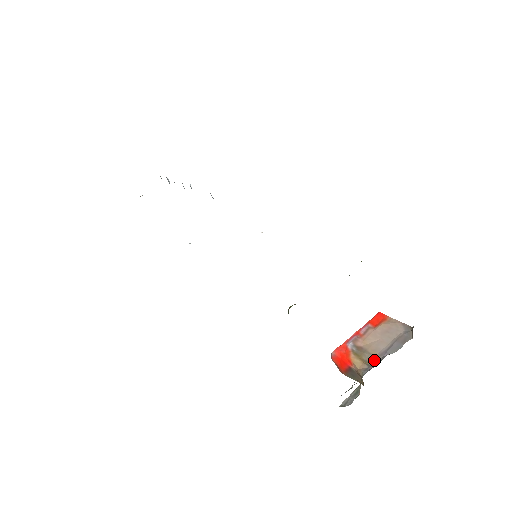
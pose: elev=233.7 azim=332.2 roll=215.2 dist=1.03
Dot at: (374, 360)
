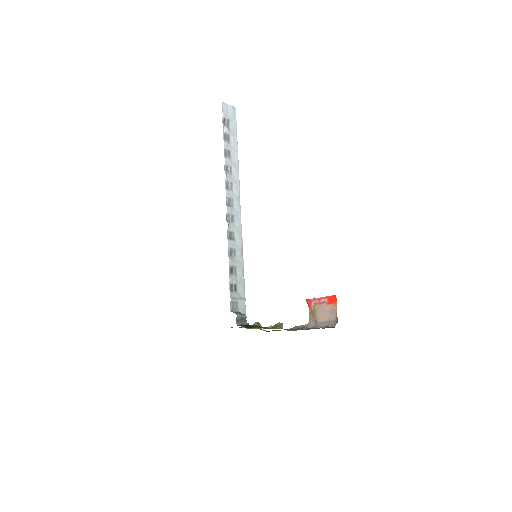
Dot at: (316, 322)
